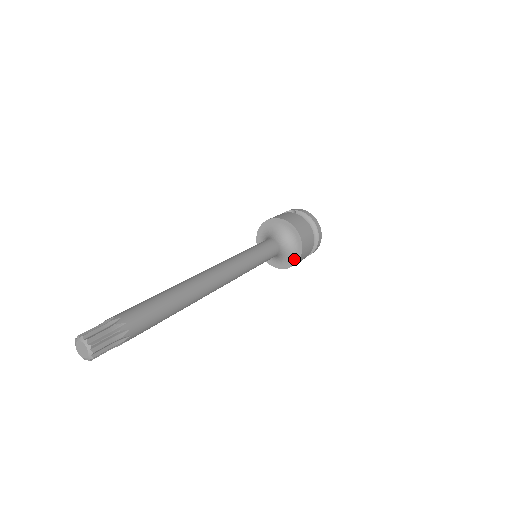
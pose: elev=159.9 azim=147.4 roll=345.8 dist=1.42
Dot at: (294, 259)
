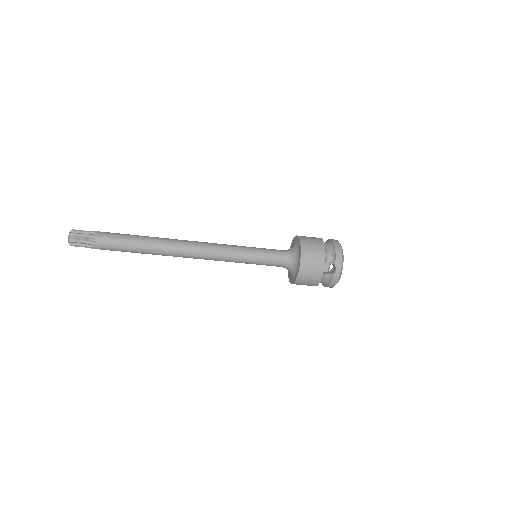
Dot at: (299, 251)
